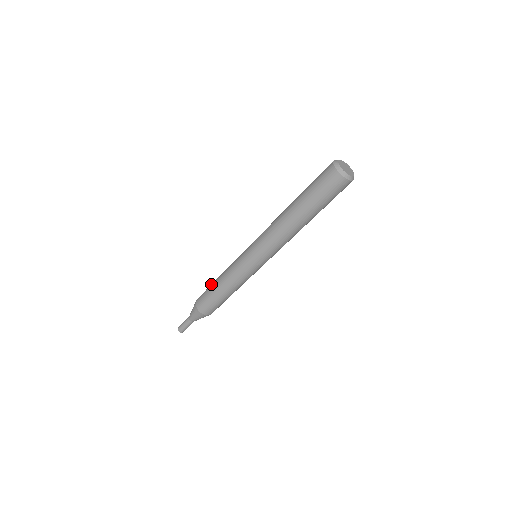
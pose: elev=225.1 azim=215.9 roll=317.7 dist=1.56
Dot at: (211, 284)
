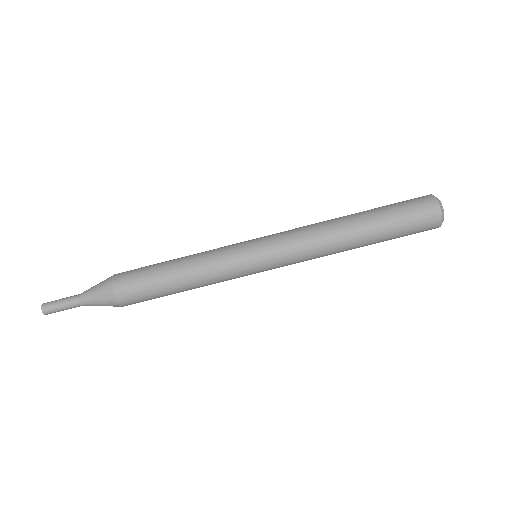
Dot at: (156, 265)
